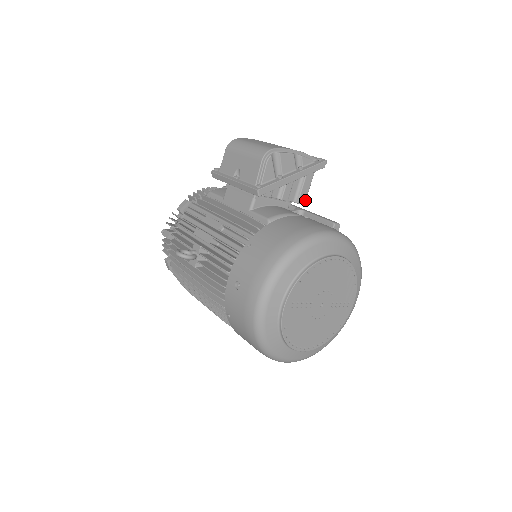
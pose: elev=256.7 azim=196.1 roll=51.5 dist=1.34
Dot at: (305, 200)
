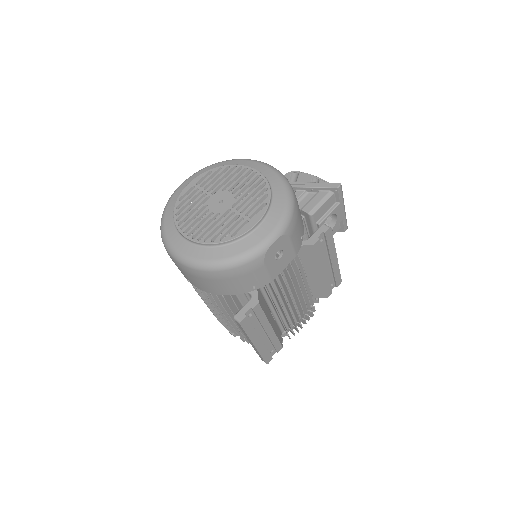
Dot at: (311, 210)
